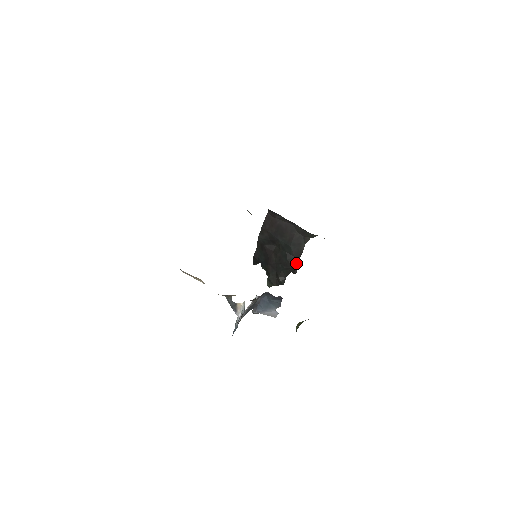
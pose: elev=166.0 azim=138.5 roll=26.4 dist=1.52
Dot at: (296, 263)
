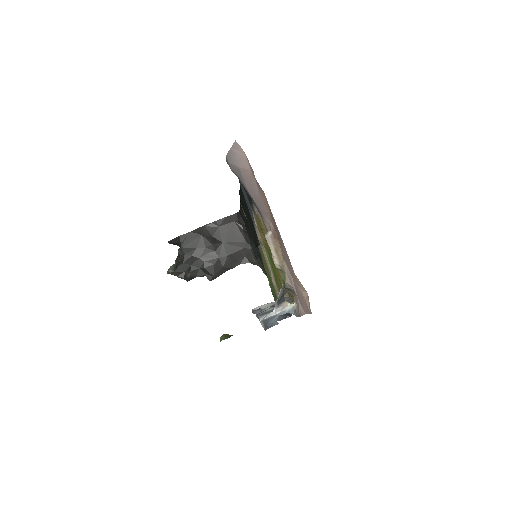
Dot at: (219, 273)
